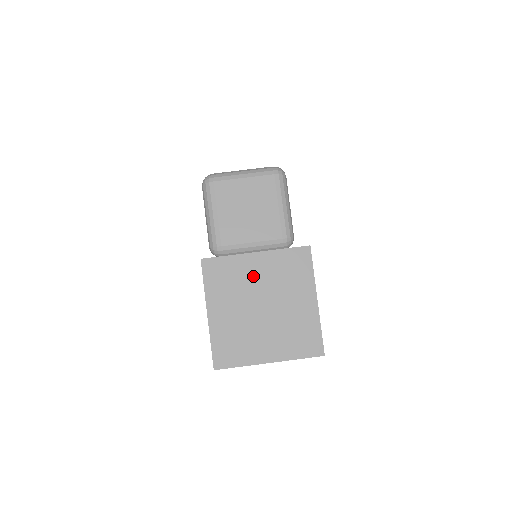
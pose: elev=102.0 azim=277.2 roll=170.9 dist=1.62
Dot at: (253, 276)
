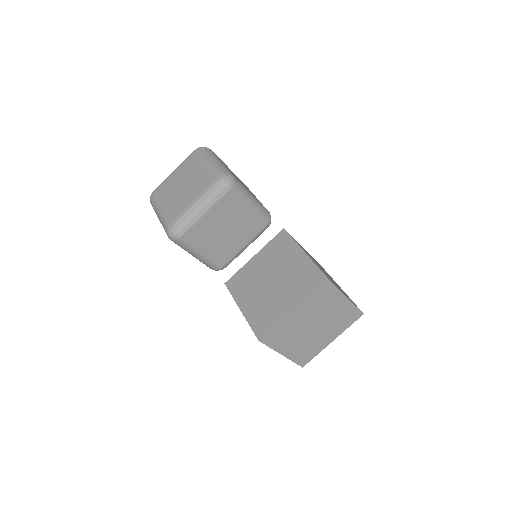
Dot at: (299, 320)
